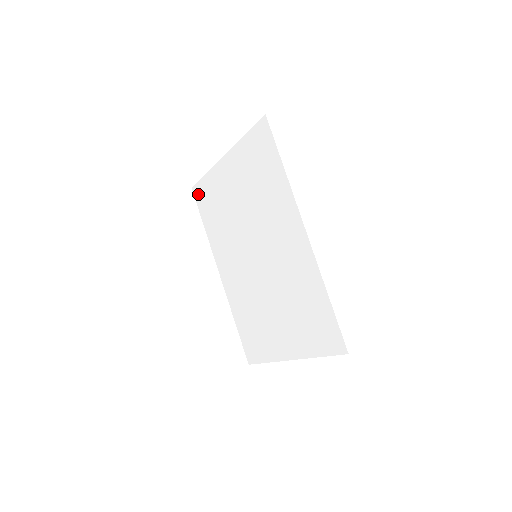
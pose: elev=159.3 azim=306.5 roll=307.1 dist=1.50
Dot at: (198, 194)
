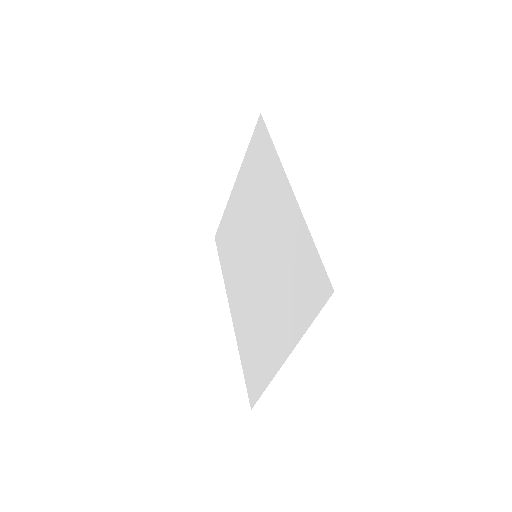
Dot at: (218, 238)
